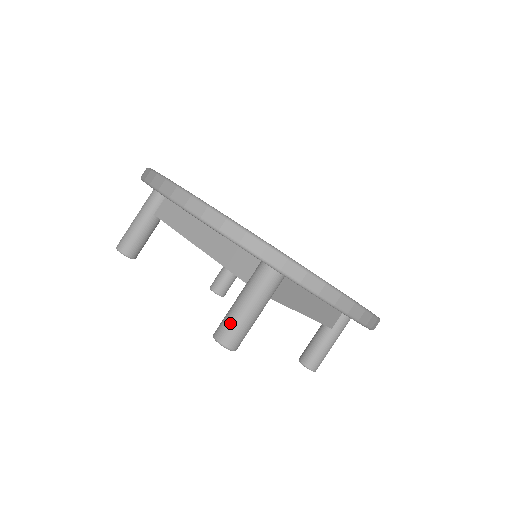
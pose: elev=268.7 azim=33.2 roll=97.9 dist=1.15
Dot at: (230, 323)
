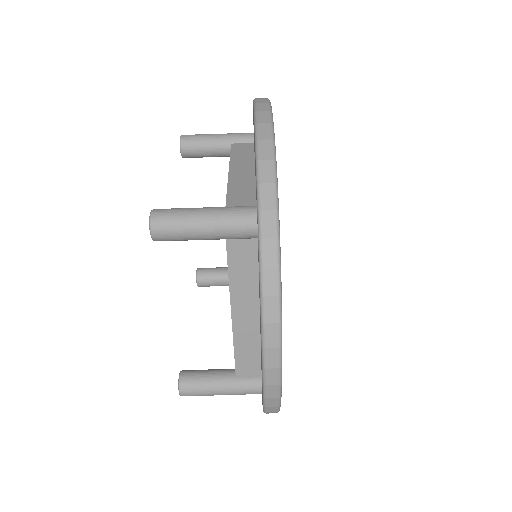
Dot at: (177, 211)
